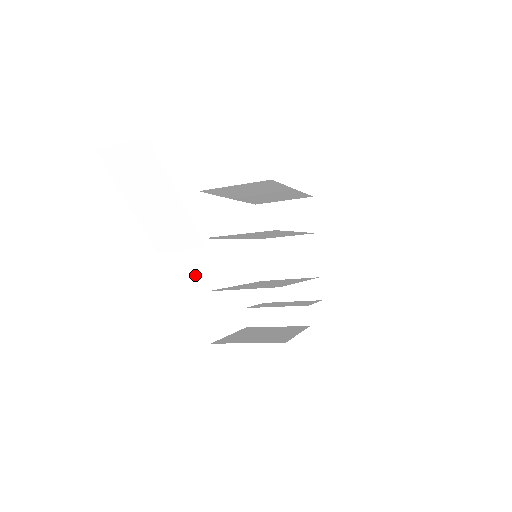
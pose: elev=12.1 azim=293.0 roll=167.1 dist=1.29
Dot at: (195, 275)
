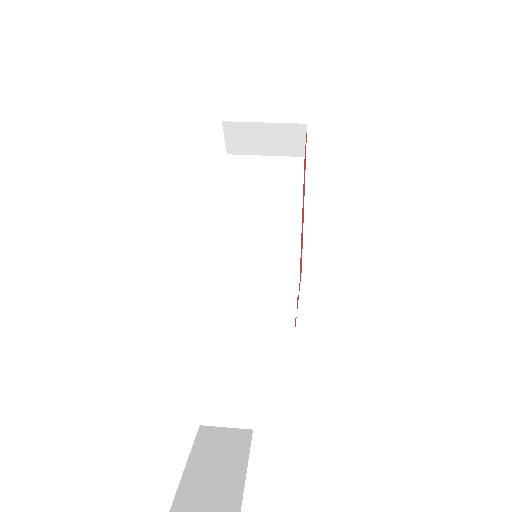
Dot at: (251, 414)
